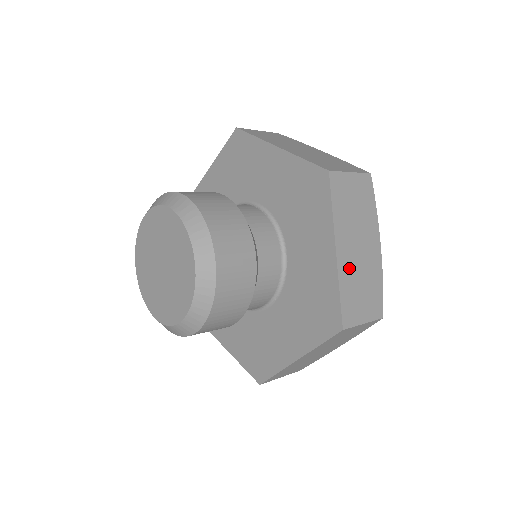
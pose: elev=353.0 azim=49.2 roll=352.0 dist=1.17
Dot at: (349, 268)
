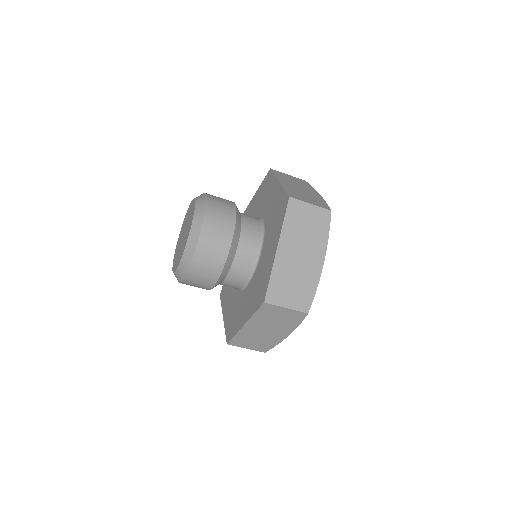
Dot at: (292, 188)
